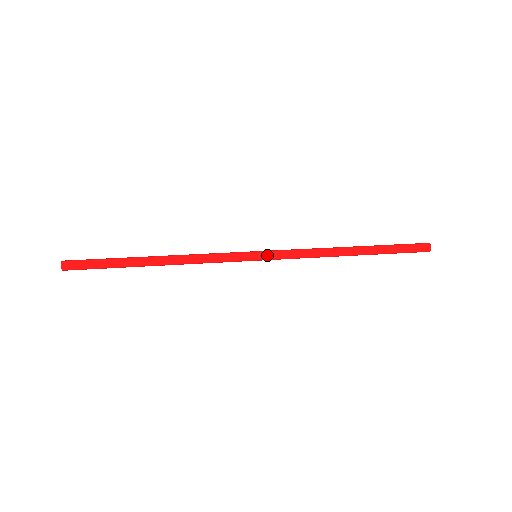
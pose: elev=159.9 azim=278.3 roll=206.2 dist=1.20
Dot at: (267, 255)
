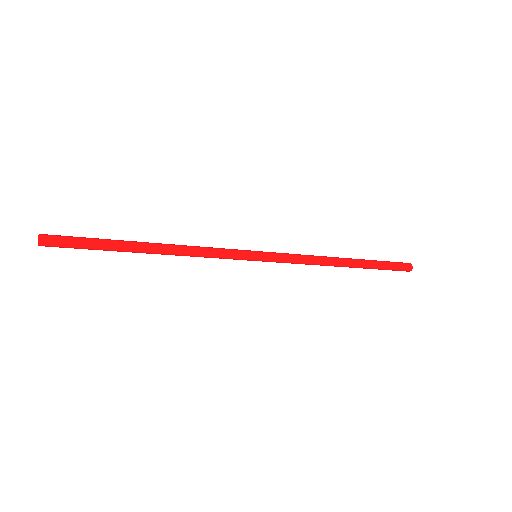
Dot at: (267, 252)
